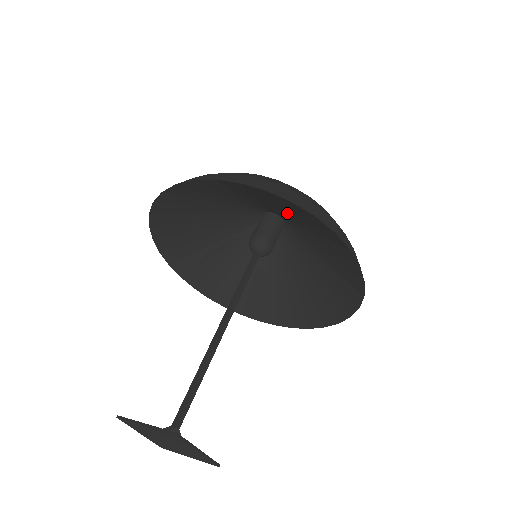
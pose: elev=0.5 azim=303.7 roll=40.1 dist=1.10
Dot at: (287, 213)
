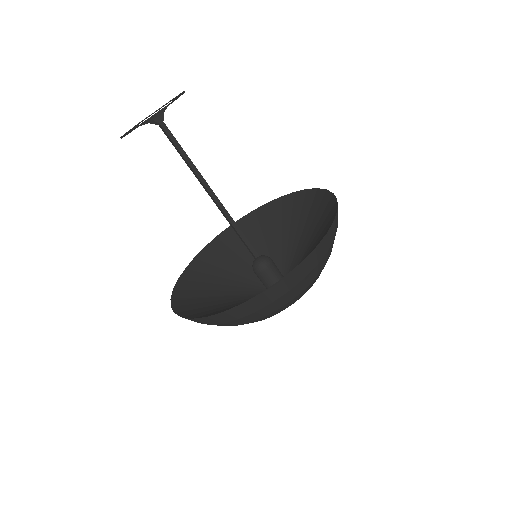
Dot at: (297, 242)
